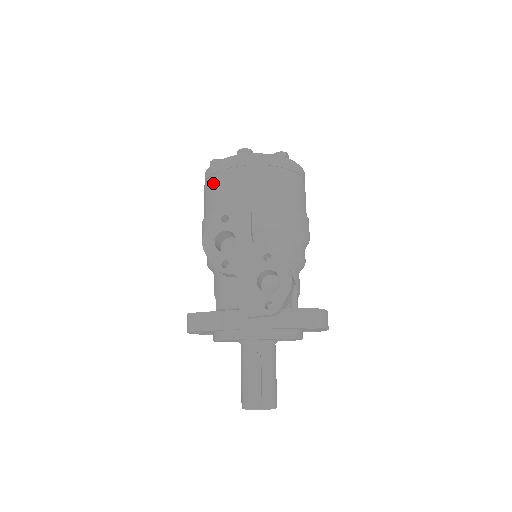
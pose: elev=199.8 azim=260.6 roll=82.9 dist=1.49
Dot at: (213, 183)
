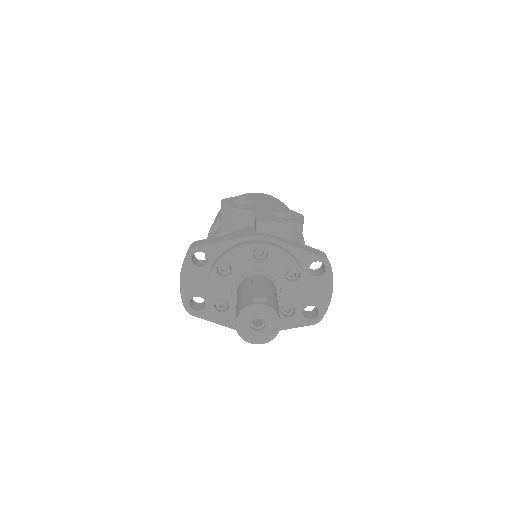
Dot at: occluded
